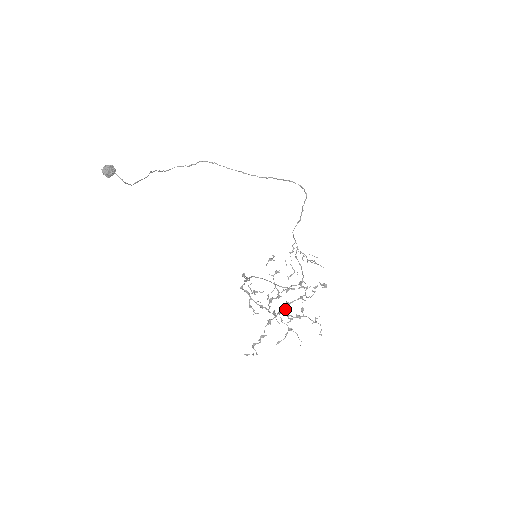
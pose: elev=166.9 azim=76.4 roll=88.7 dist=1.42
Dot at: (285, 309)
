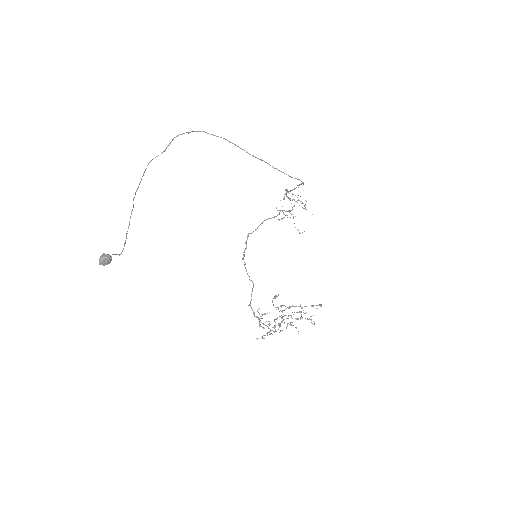
Dot at: (287, 318)
